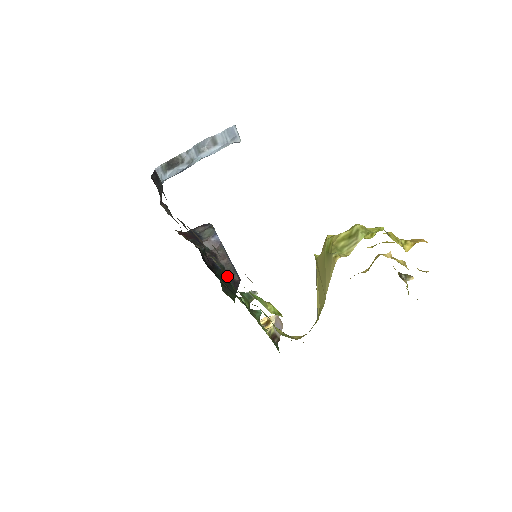
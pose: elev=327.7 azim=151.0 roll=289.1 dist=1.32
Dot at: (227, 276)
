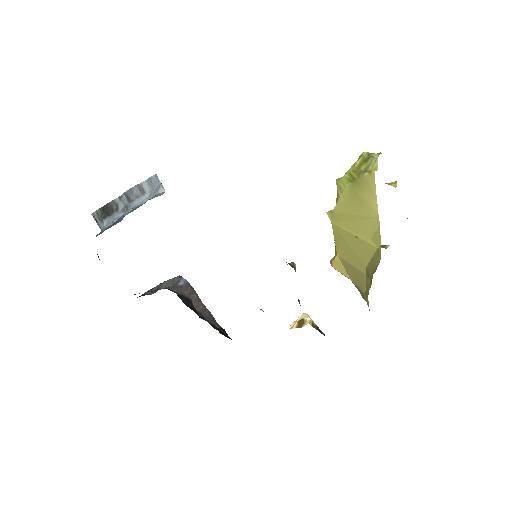
Dot at: occluded
